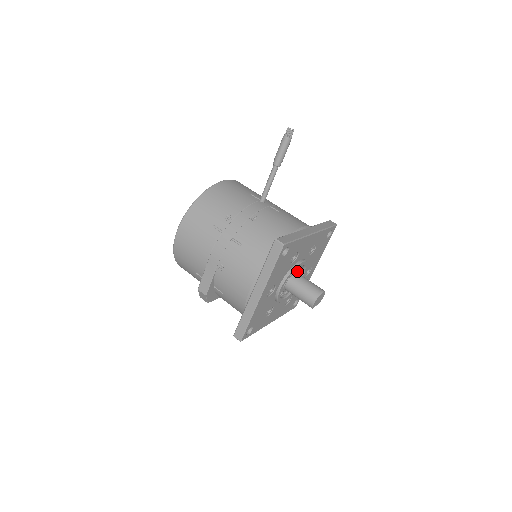
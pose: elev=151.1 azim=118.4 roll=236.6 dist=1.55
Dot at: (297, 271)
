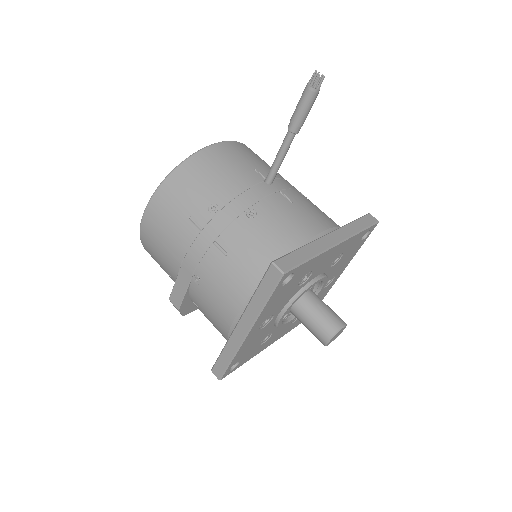
Dot at: (310, 288)
